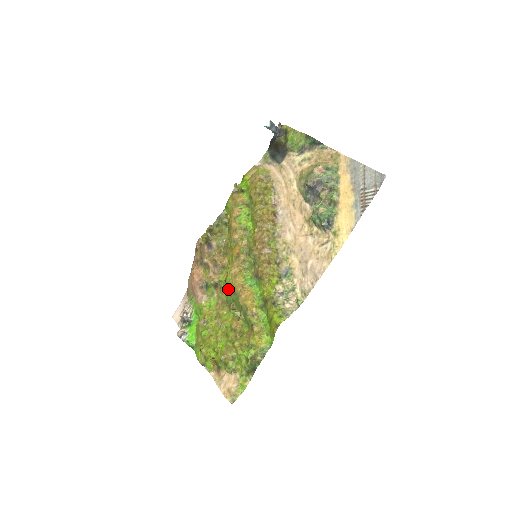
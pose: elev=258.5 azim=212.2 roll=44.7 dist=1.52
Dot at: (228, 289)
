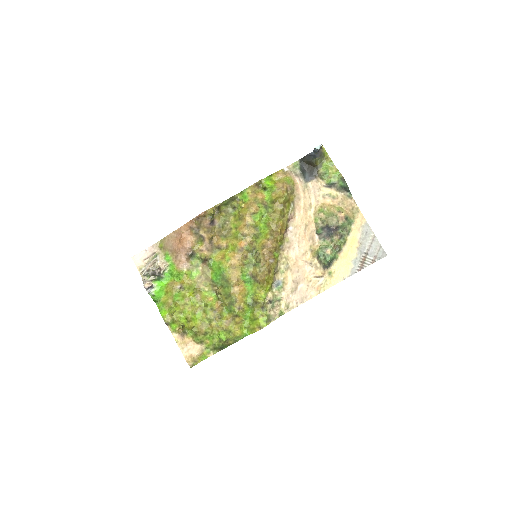
Dot at: (221, 274)
